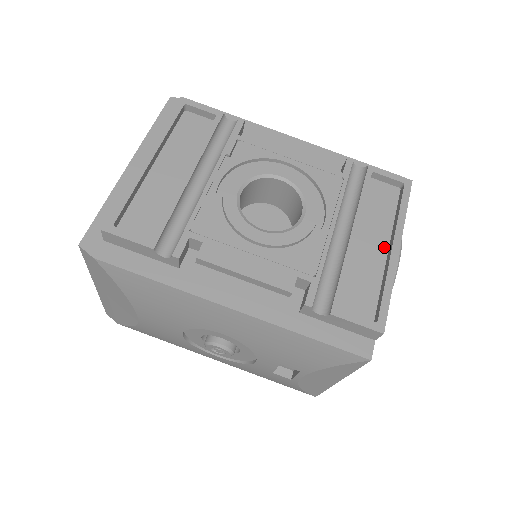
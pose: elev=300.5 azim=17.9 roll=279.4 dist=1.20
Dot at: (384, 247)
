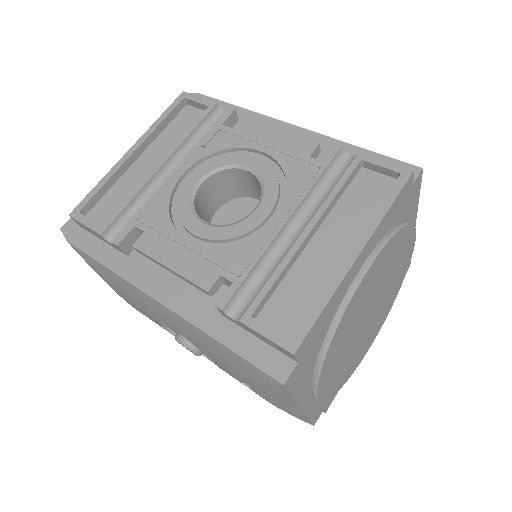
Dot at: (346, 251)
